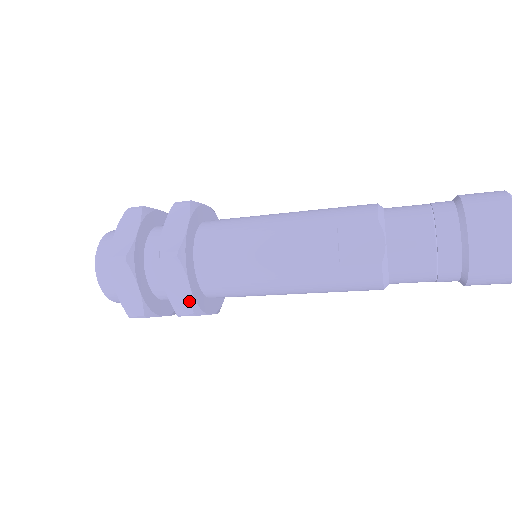
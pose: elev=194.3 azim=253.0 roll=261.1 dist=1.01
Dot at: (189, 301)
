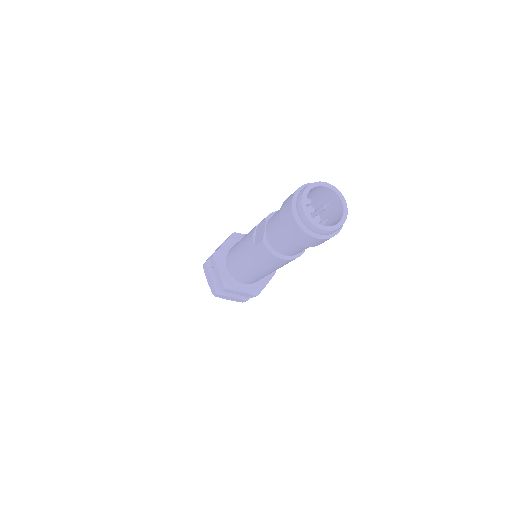
Dot at: (221, 280)
